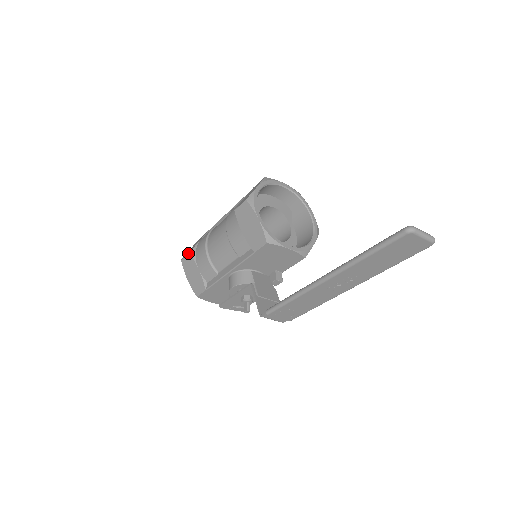
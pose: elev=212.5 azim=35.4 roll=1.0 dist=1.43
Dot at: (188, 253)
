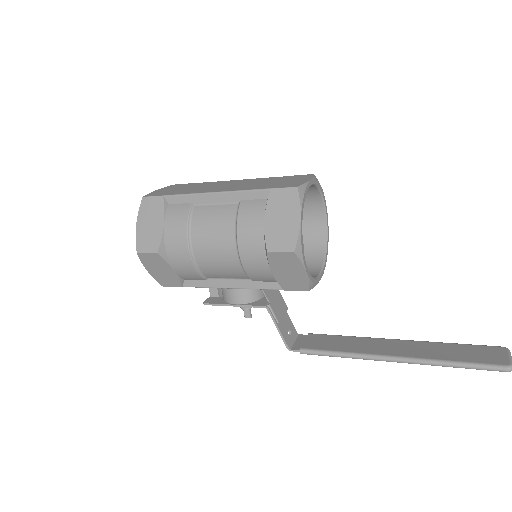
Dot at: (155, 253)
